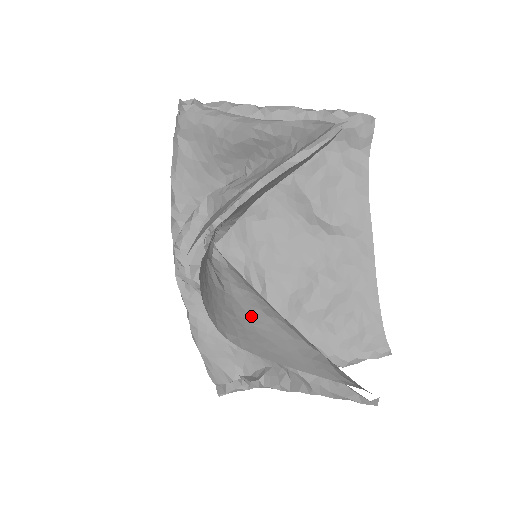
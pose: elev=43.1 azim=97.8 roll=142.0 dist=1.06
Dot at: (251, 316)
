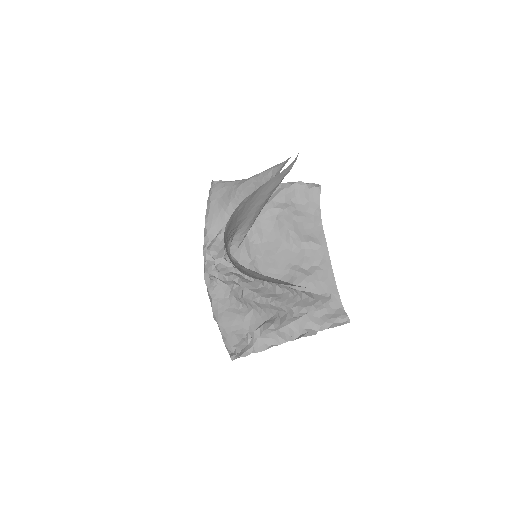
Dot at: (253, 274)
